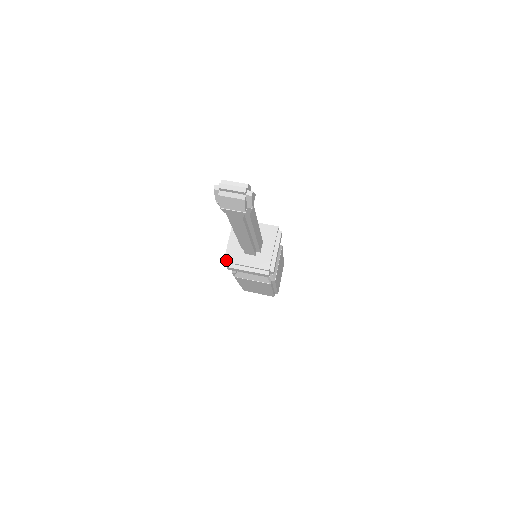
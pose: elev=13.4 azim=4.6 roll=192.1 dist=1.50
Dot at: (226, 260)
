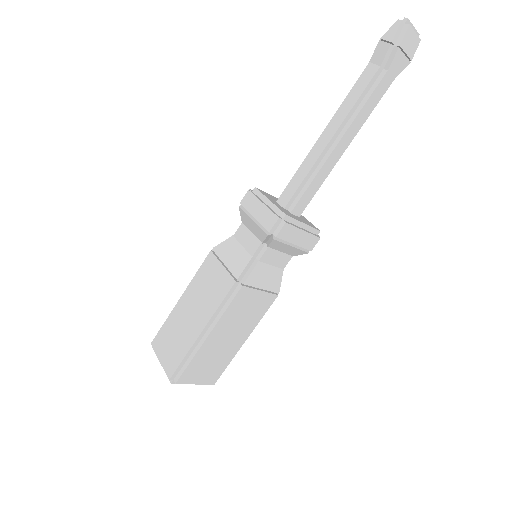
Dot at: (279, 216)
